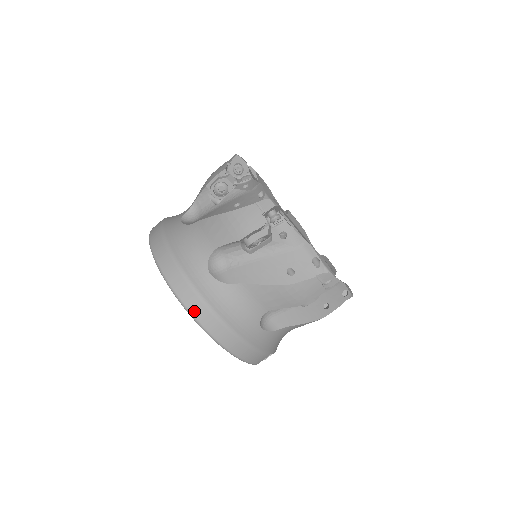
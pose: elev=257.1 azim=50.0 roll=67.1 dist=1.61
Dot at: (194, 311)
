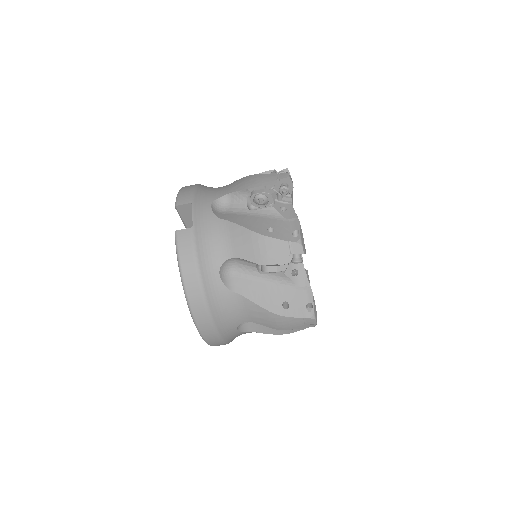
Dot at: (214, 345)
